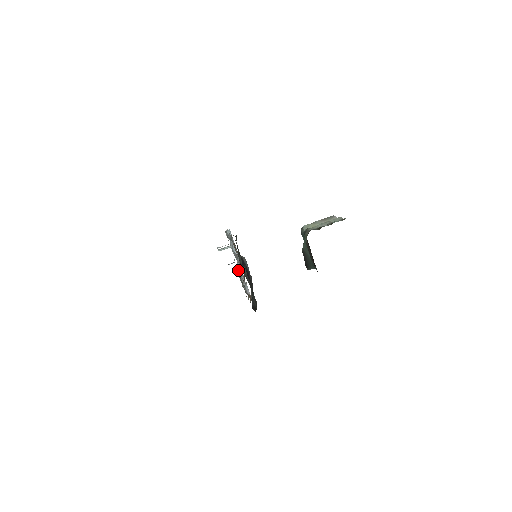
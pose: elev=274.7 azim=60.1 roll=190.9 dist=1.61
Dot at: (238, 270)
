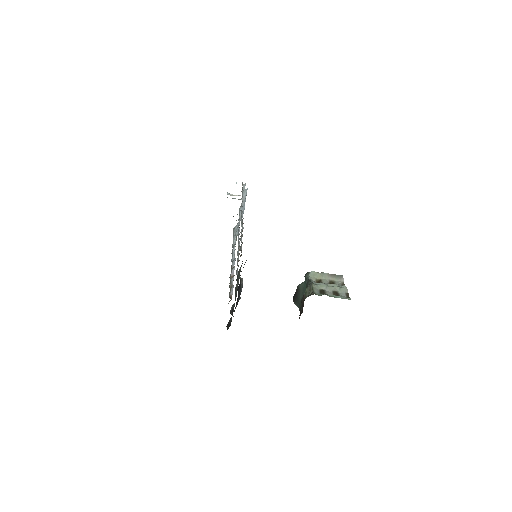
Dot at: occluded
